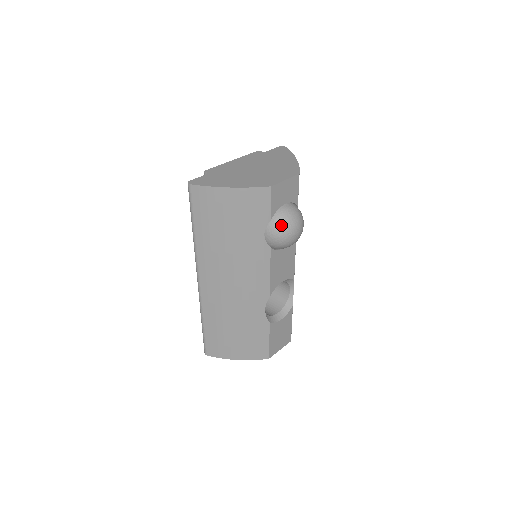
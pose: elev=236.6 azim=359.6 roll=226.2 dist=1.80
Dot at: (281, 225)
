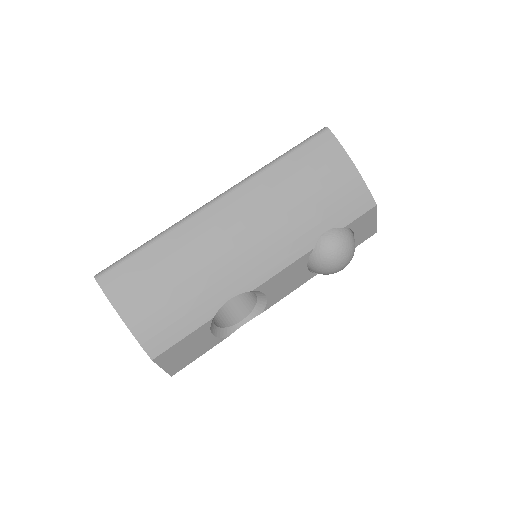
Dot at: (347, 240)
